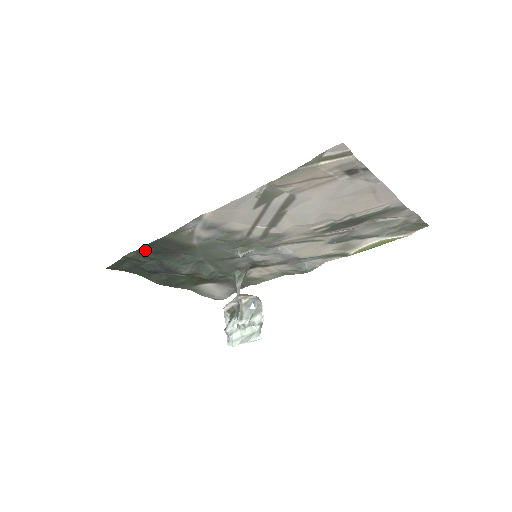
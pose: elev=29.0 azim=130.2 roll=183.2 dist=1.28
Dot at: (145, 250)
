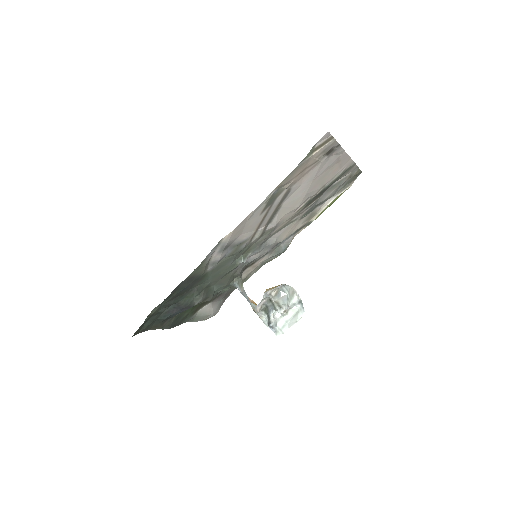
Dot at: (168, 299)
